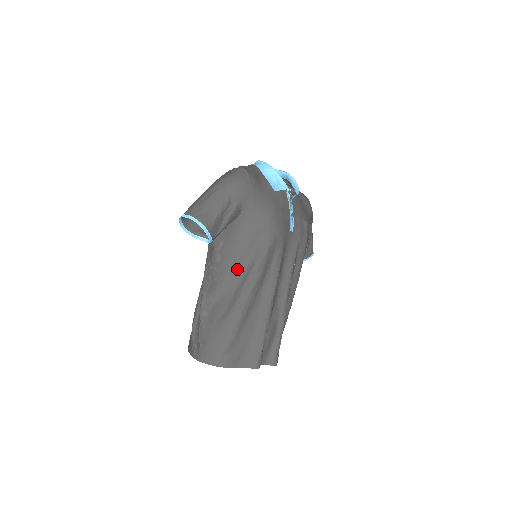
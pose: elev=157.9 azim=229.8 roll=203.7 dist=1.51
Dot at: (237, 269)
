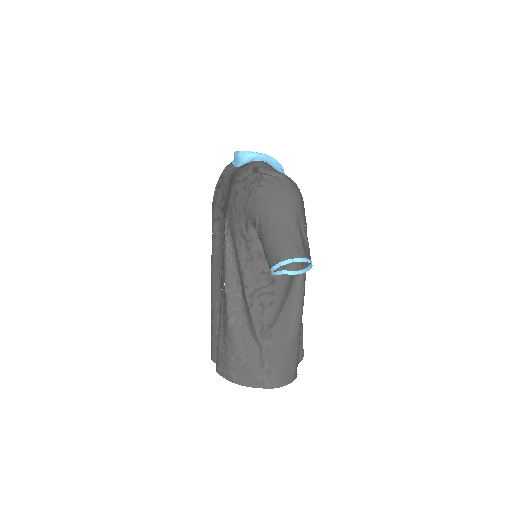
Dot at: (290, 283)
